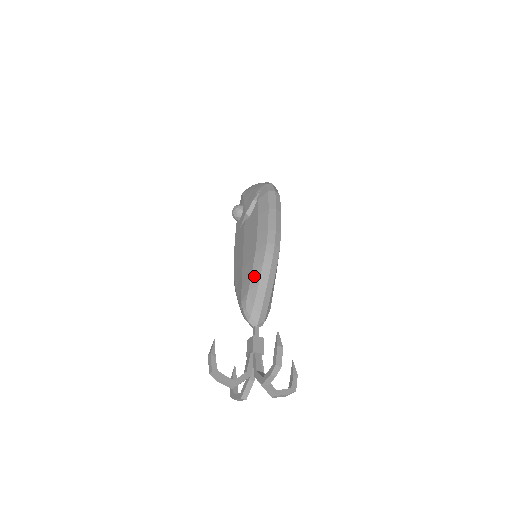
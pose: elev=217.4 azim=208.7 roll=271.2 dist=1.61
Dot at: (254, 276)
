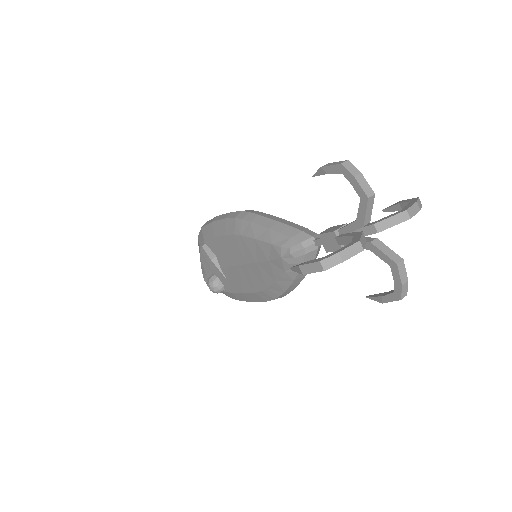
Dot at: (259, 235)
